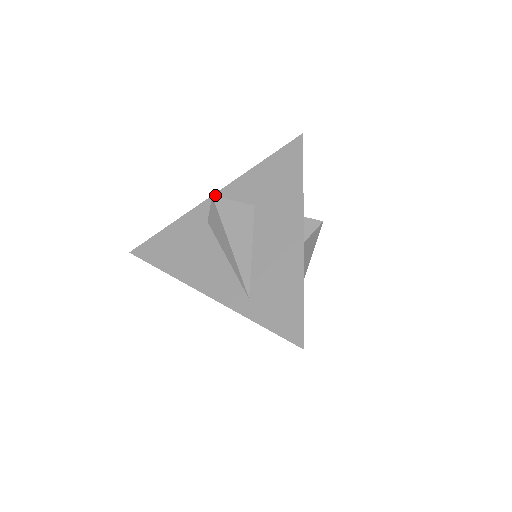
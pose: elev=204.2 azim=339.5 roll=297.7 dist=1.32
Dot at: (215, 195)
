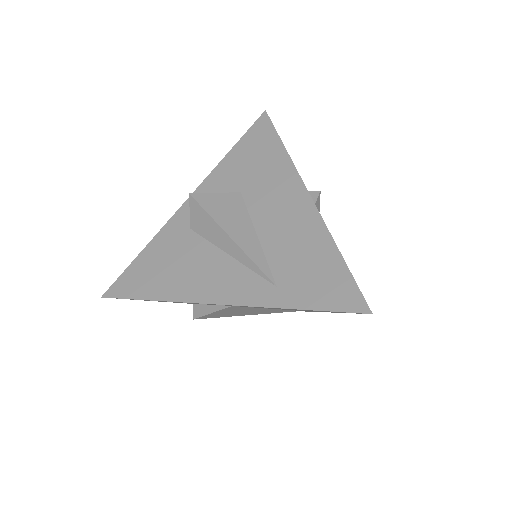
Dot at: occluded
